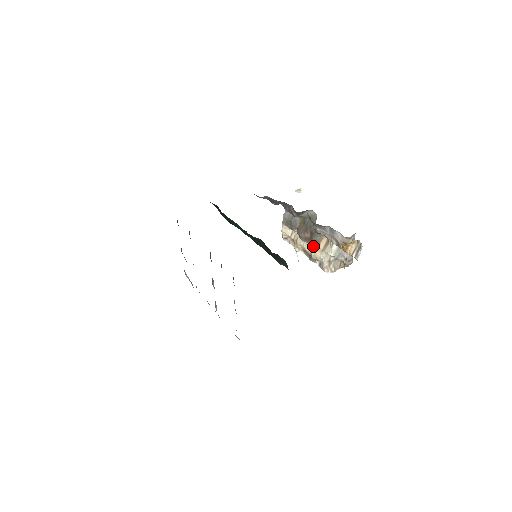
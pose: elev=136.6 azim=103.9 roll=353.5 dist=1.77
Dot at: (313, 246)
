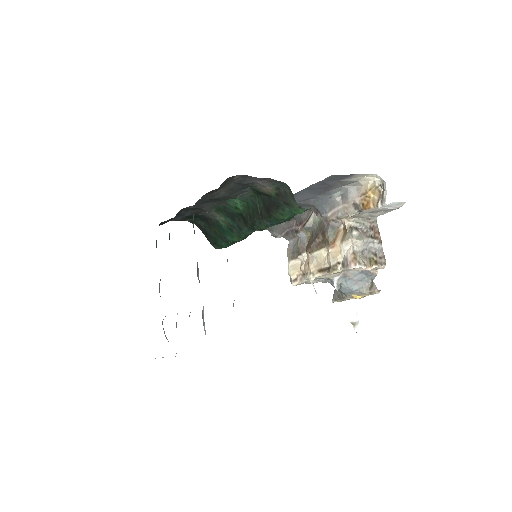
Dot at: (329, 247)
